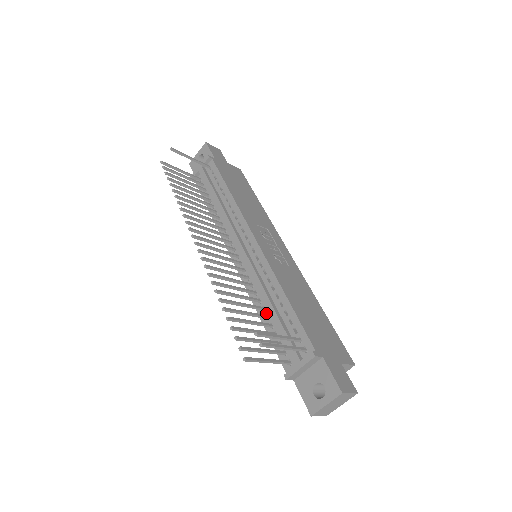
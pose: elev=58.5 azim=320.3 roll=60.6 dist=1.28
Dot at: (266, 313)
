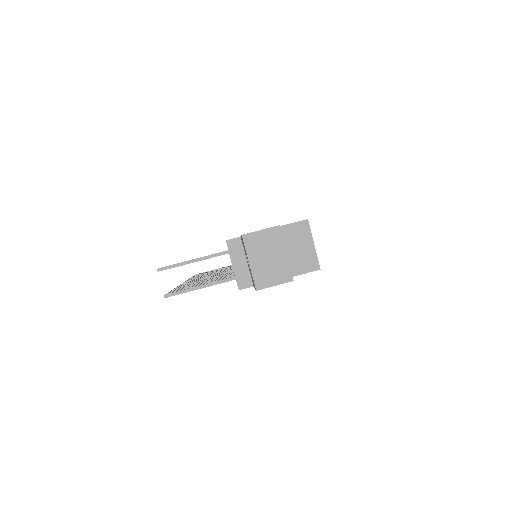
Dot at: occluded
